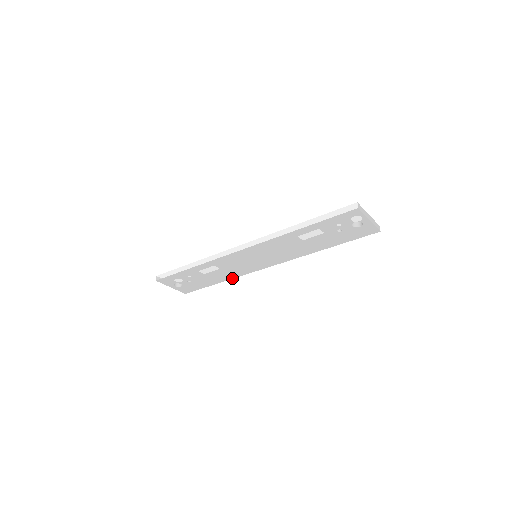
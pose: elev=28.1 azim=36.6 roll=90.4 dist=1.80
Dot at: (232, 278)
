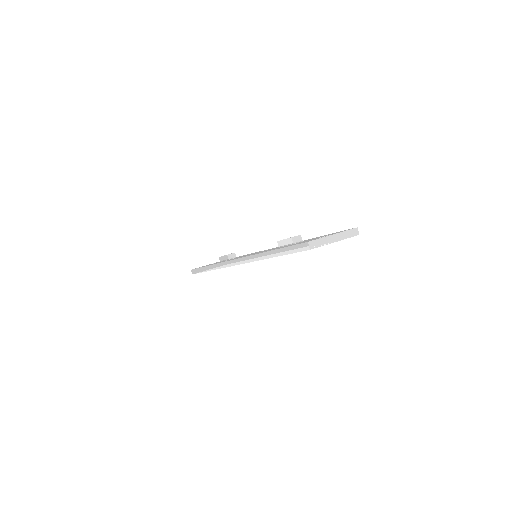
Dot at: occluded
